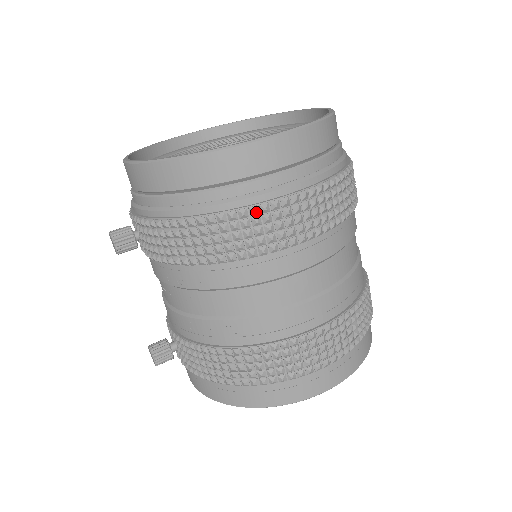
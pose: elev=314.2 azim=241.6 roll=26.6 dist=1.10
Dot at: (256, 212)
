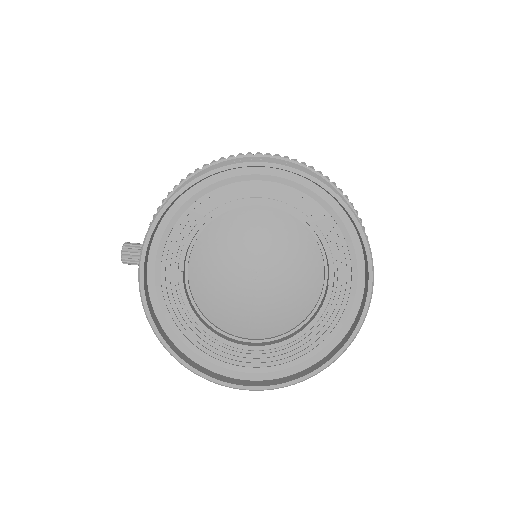
Dot at: occluded
